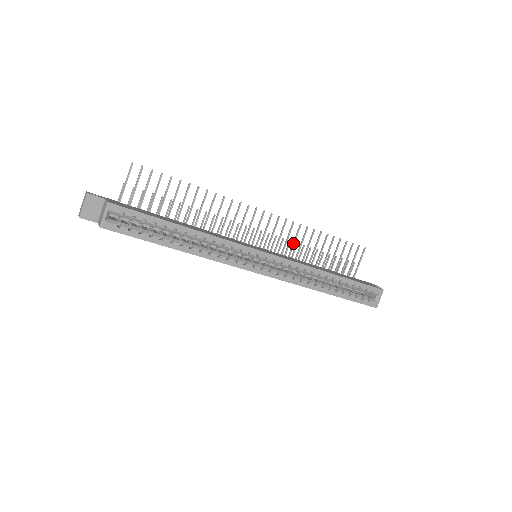
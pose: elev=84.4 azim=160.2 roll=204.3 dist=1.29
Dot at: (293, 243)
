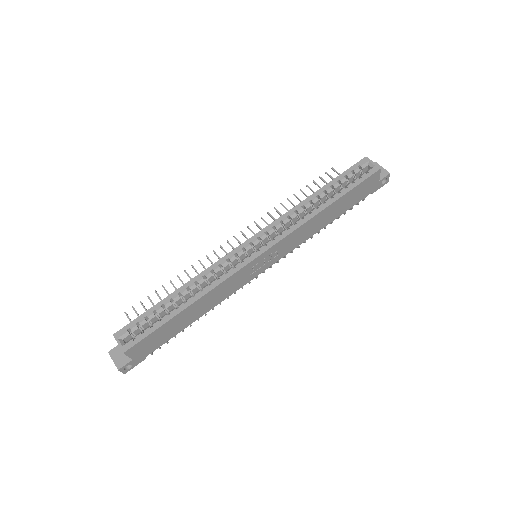
Dot at: occluded
